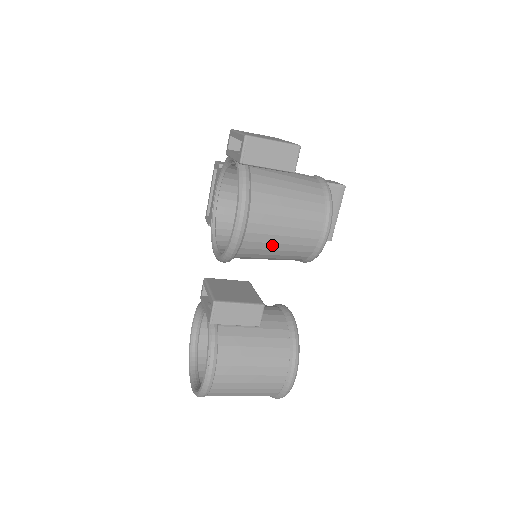
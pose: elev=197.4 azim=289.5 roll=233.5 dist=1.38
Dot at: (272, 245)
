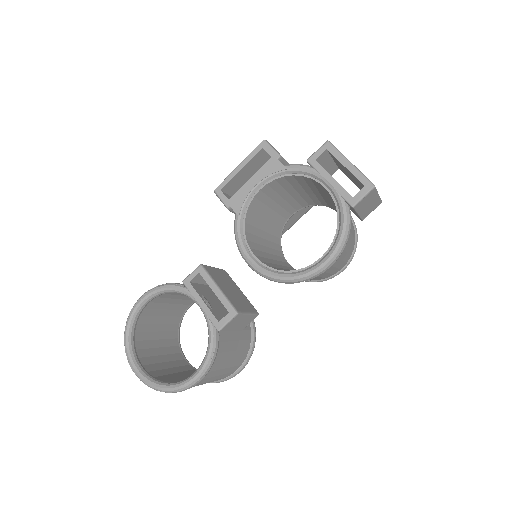
Dot at: occluded
